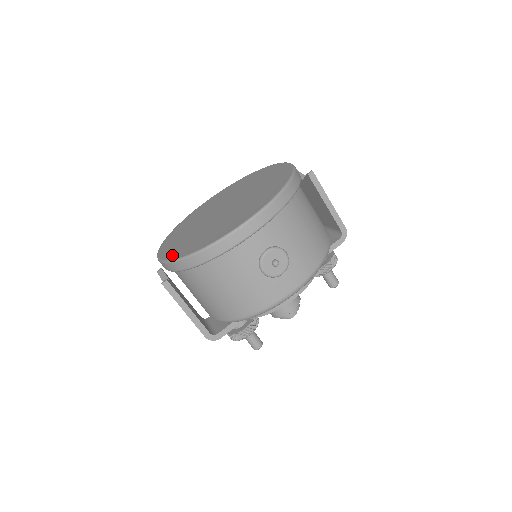
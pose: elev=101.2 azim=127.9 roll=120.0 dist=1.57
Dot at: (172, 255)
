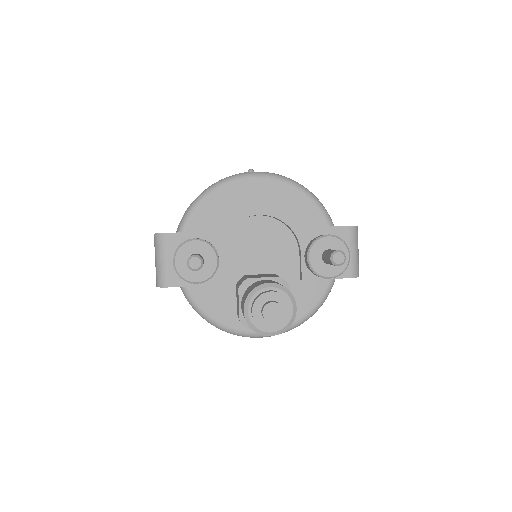
Dot at: occluded
